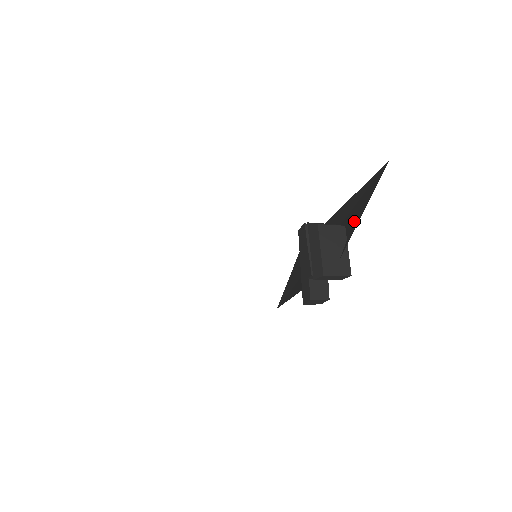
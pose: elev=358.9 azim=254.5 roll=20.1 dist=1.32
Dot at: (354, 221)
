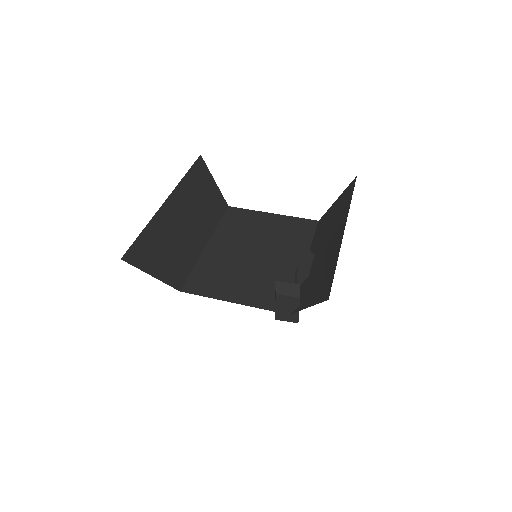
Dot at: (308, 298)
